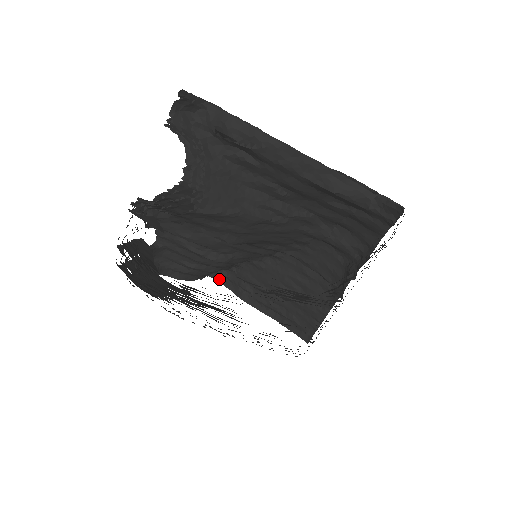
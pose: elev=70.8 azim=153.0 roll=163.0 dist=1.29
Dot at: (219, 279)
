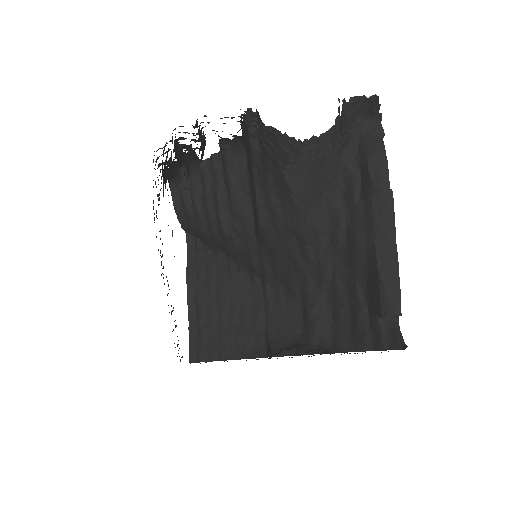
Dot at: (190, 244)
